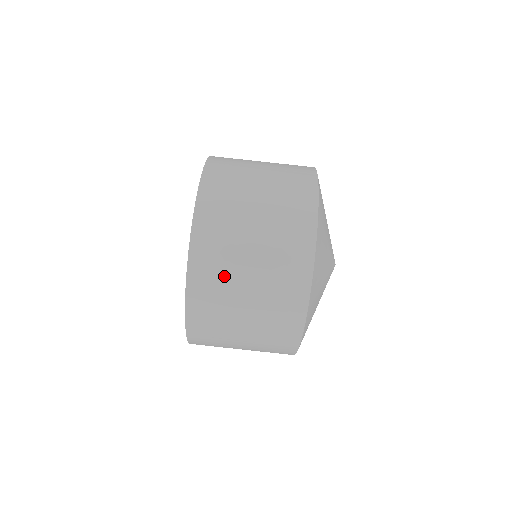
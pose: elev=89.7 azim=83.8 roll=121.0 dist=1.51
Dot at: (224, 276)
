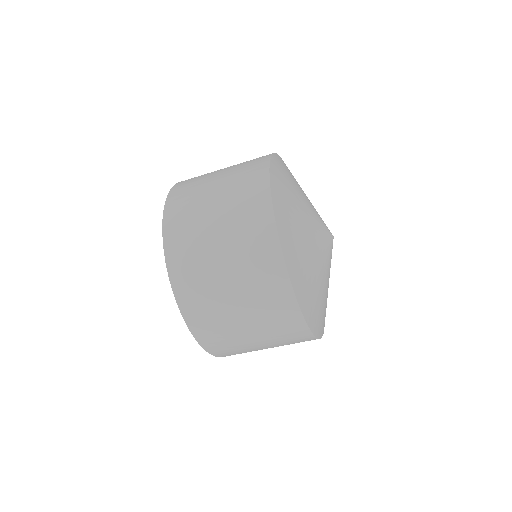
Dot at: (205, 283)
